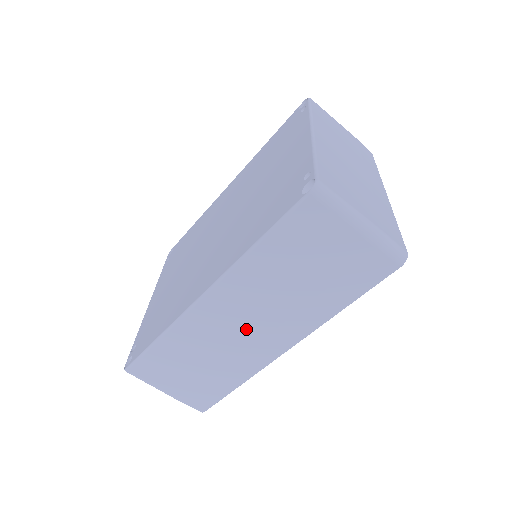
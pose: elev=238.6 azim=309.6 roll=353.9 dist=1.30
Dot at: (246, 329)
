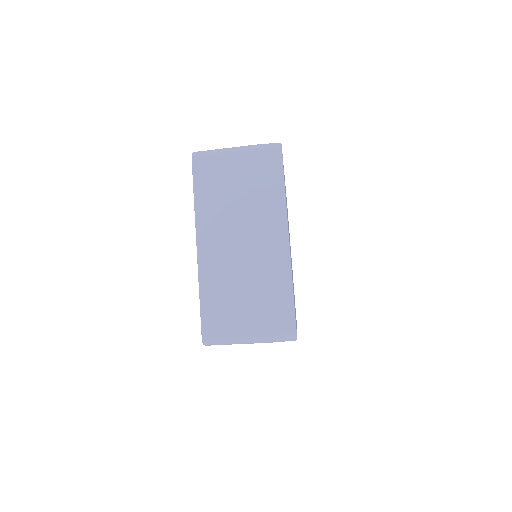
Dot at: occluded
